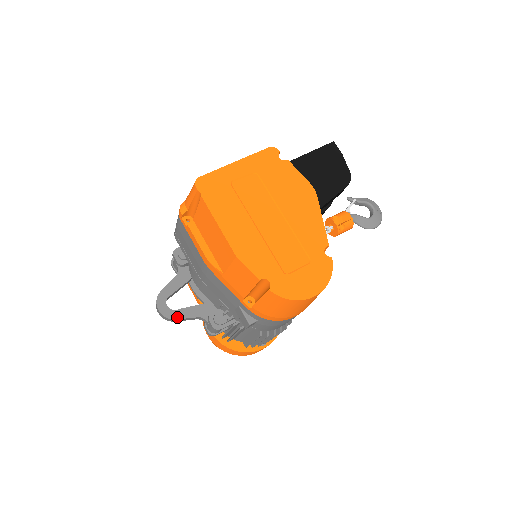
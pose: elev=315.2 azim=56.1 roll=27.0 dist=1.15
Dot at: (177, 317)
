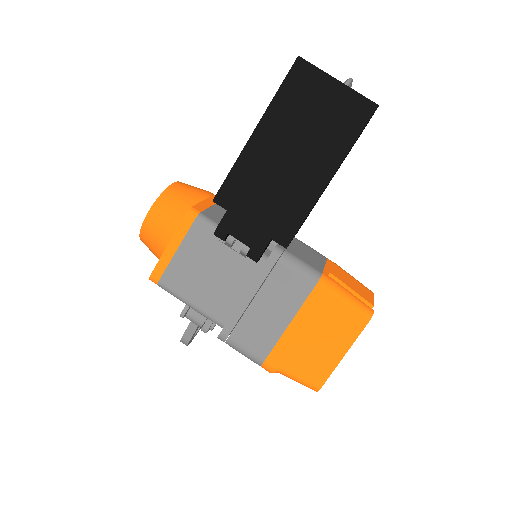
Dot at: occluded
